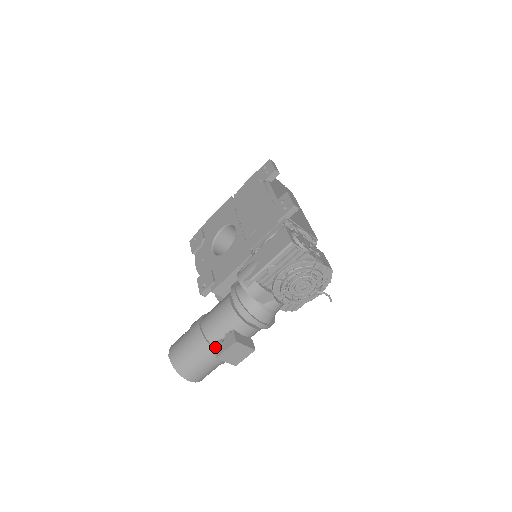
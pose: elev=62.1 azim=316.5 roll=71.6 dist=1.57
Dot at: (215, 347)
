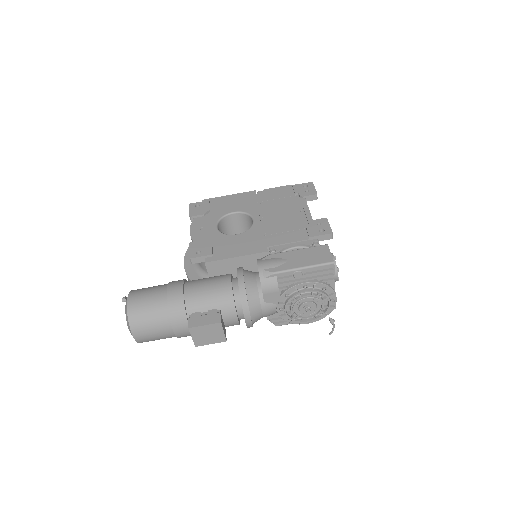
Dot at: (190, 317)
